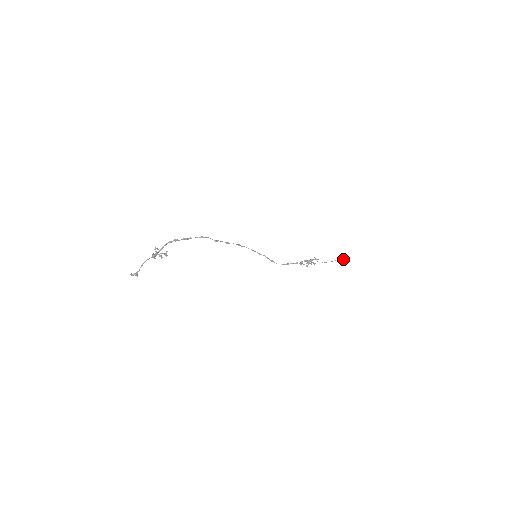
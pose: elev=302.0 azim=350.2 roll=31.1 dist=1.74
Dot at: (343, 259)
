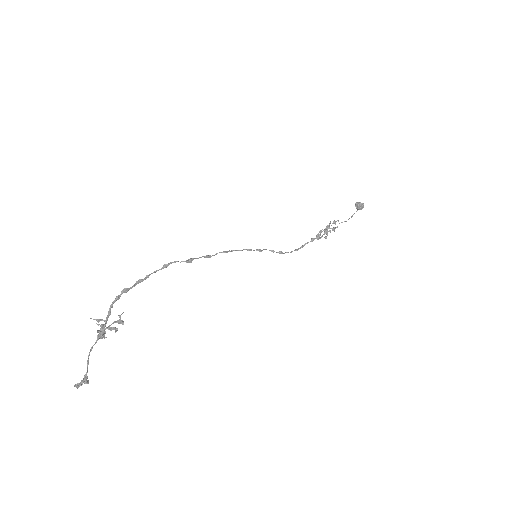
Dot at: (362, 207)
